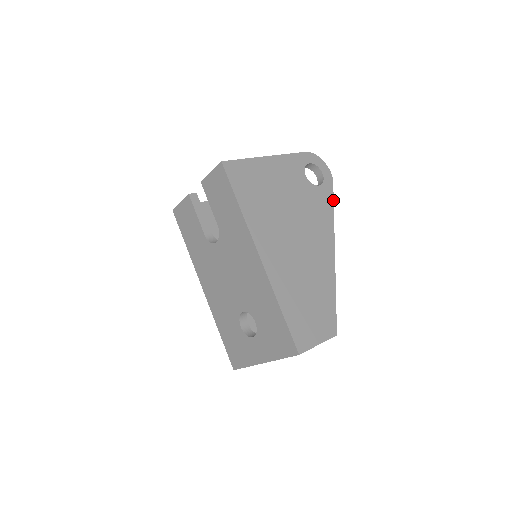
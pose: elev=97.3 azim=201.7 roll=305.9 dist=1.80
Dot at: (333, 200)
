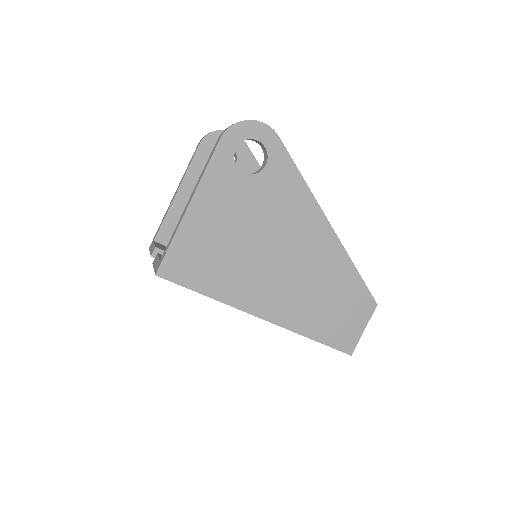
Dot at: (293, 162)
